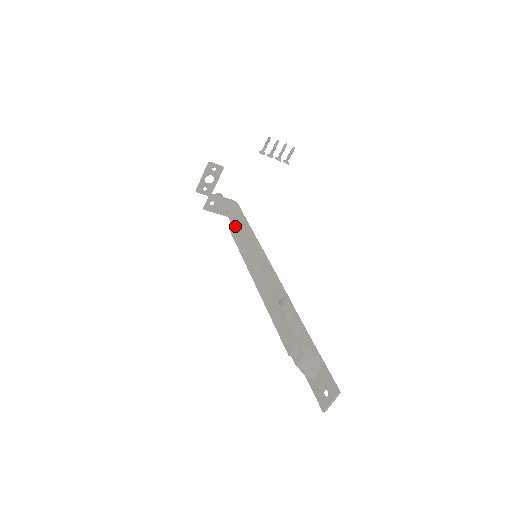
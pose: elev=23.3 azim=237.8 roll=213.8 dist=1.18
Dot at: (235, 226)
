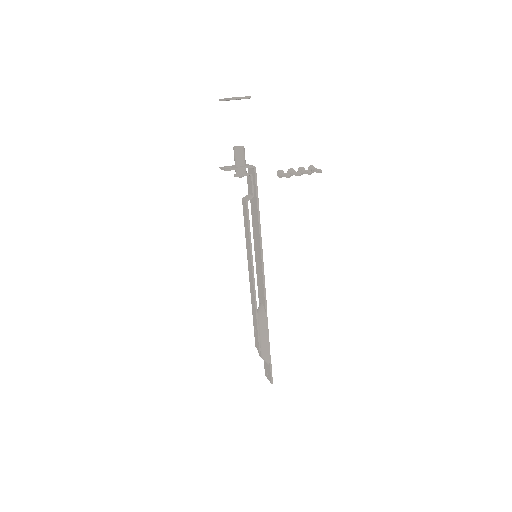
Dot at: (246, 212)
